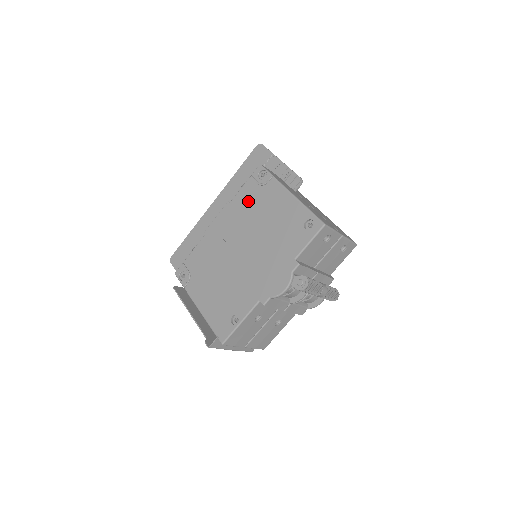
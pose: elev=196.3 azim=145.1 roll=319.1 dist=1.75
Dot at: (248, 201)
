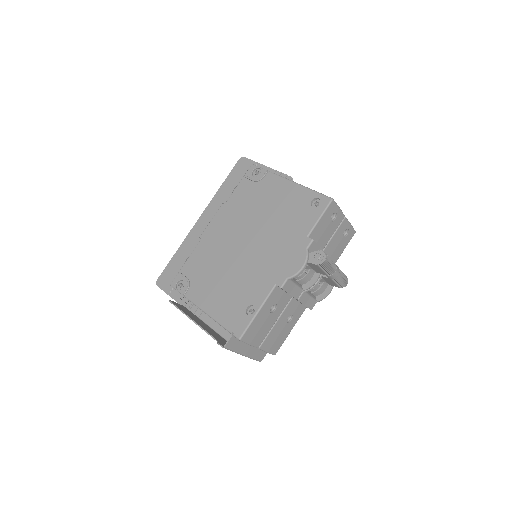
Dot at: (245, 198)
